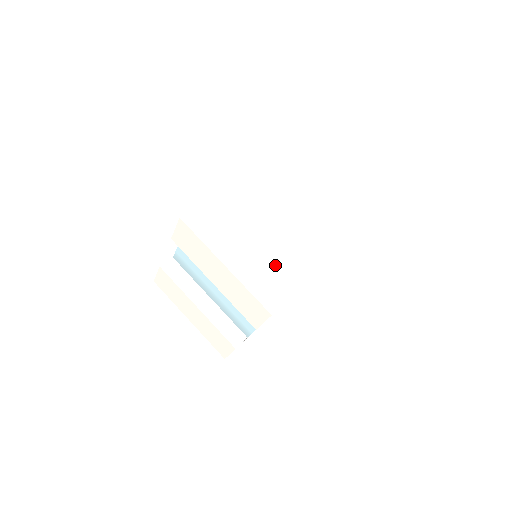
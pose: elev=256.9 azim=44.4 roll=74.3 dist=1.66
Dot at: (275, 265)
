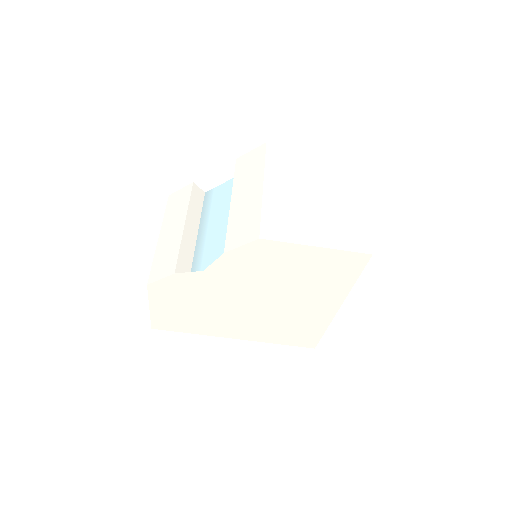
Dot at: (299, 217)
